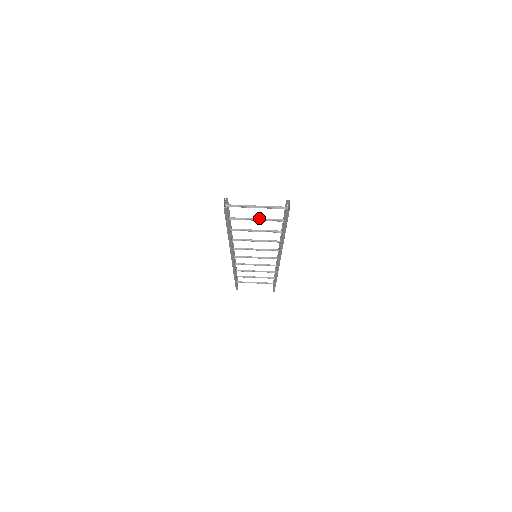
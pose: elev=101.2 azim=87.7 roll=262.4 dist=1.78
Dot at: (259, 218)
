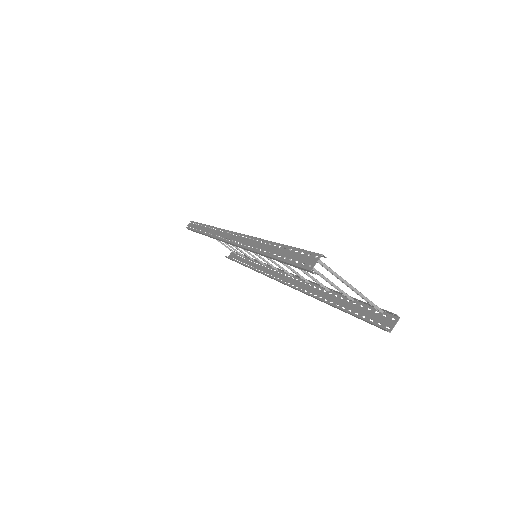
Dot at: occluded
